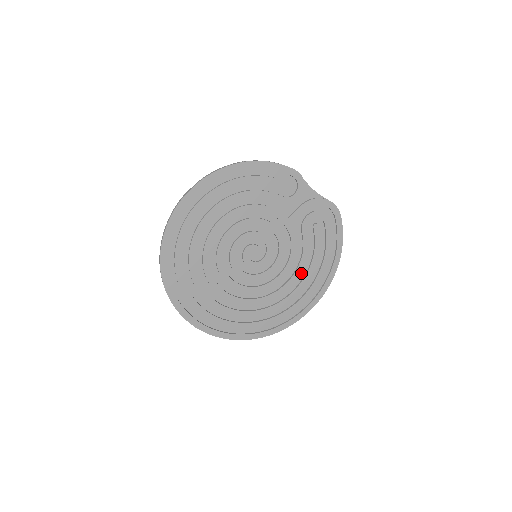
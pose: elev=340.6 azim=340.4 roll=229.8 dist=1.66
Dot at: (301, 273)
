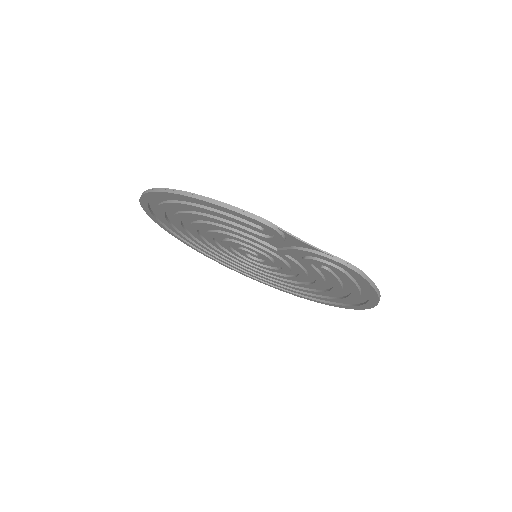
Dot at: (324, 285)
